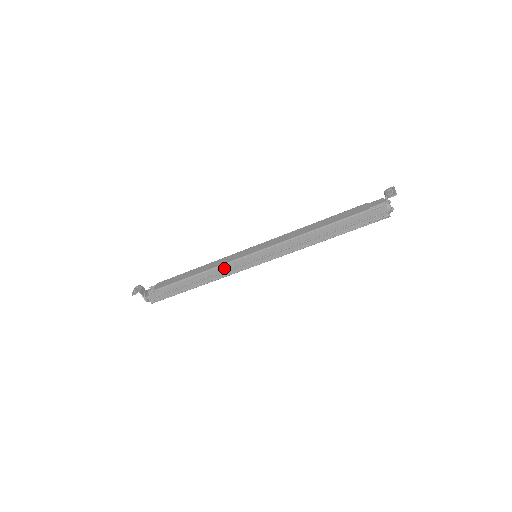
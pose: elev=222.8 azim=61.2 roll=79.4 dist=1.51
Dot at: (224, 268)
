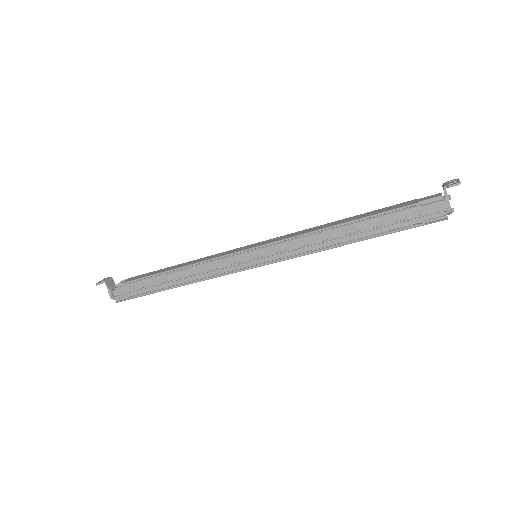
Dot at: (212, 264)
